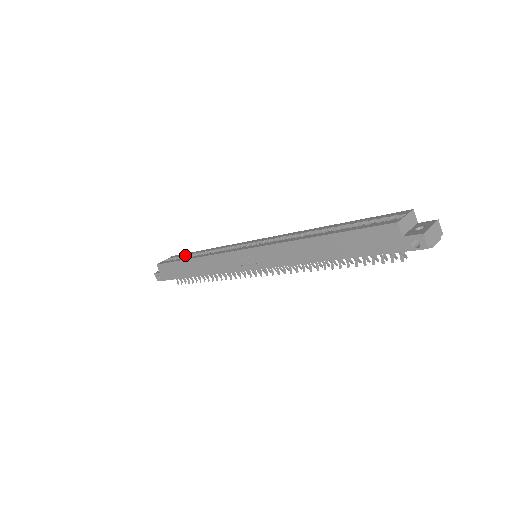
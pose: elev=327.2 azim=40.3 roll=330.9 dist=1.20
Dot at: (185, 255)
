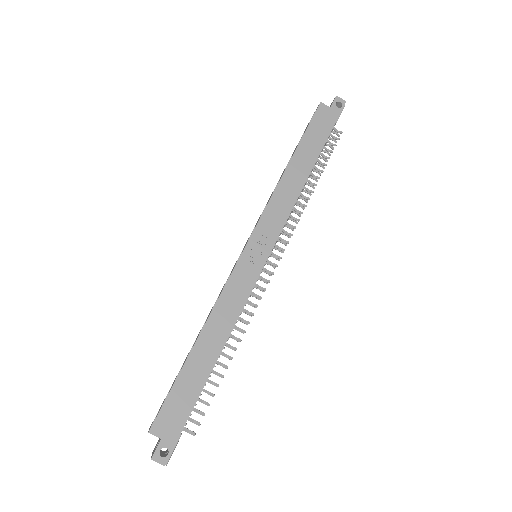
Dot at: occluded
